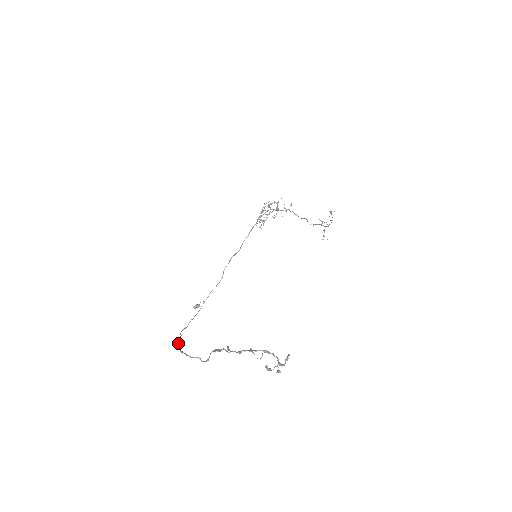
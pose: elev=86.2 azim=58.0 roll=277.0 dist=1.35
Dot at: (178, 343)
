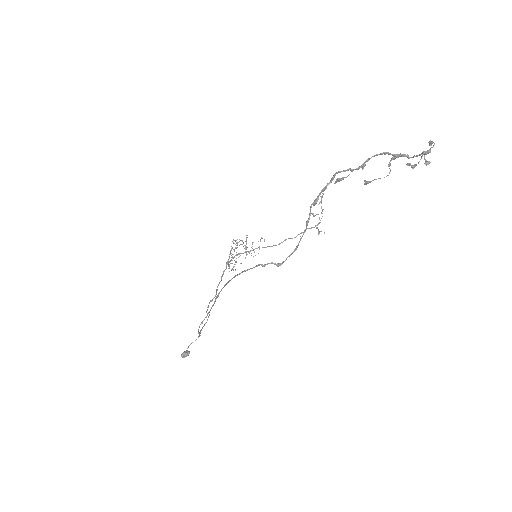
Dot at: occluded
